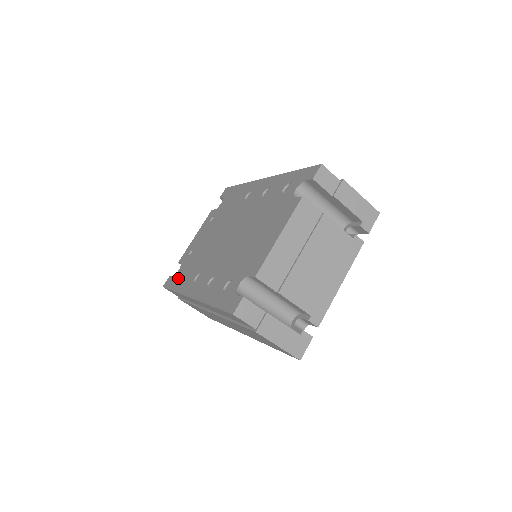
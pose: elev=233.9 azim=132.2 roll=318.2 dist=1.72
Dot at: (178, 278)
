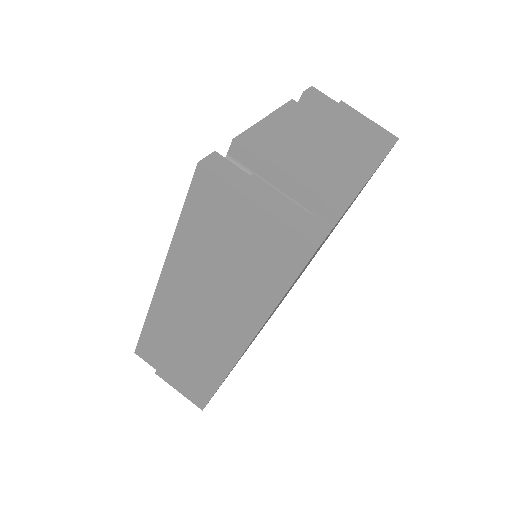
Dot at: occluded
